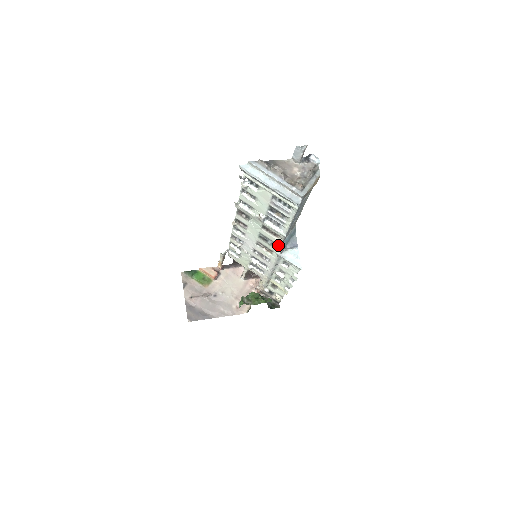
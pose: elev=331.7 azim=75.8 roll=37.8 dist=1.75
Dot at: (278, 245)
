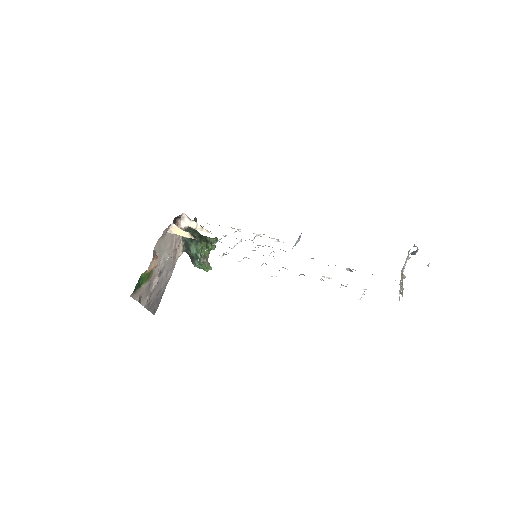
Dot at: occluded
